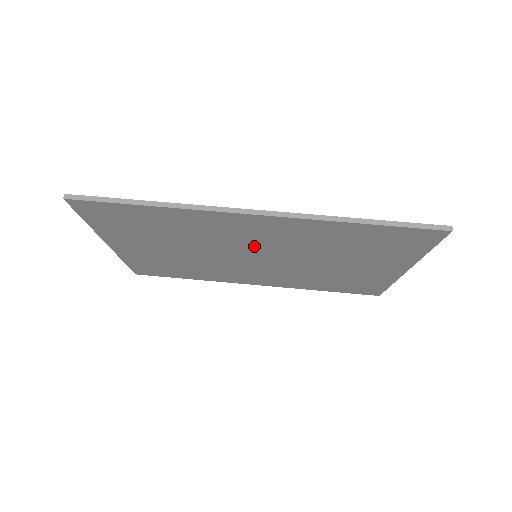
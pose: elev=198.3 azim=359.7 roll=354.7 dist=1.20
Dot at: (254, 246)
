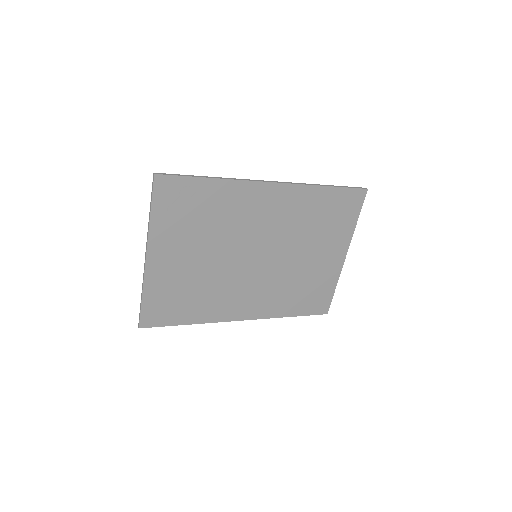
Dot at: (260, 234)
